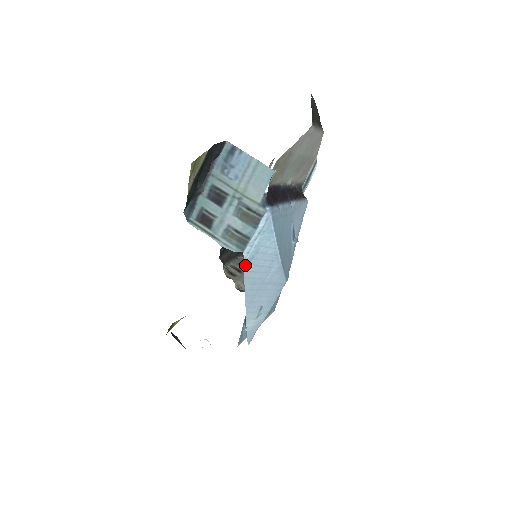
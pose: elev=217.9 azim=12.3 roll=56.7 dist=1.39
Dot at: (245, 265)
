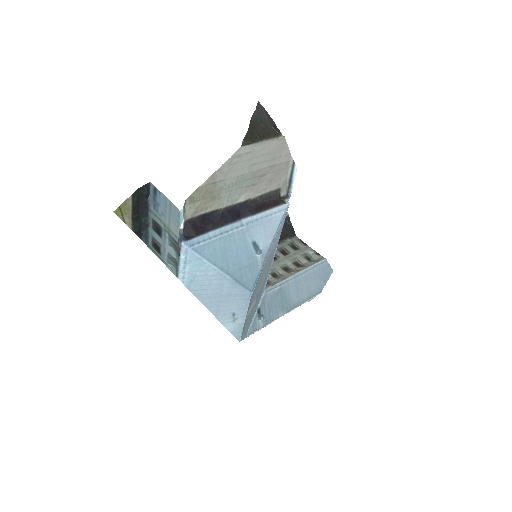
Dot at: (187, 287)
